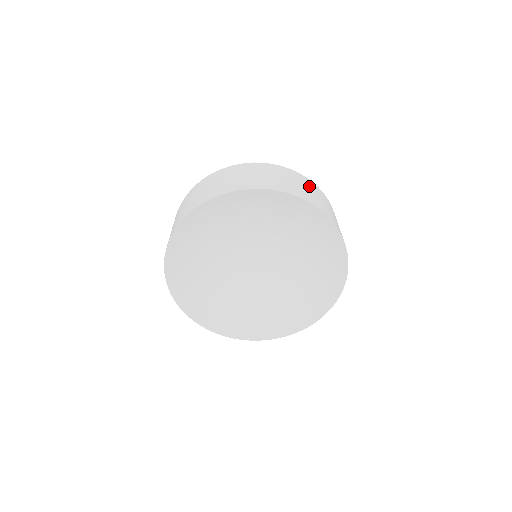
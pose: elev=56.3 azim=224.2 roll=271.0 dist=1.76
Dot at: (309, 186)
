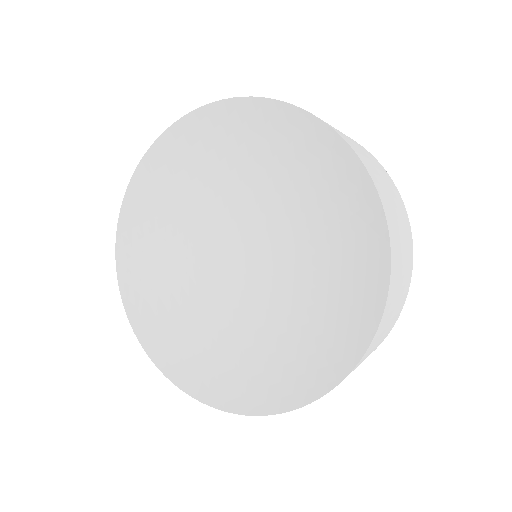
Dot at: (376, 164)
